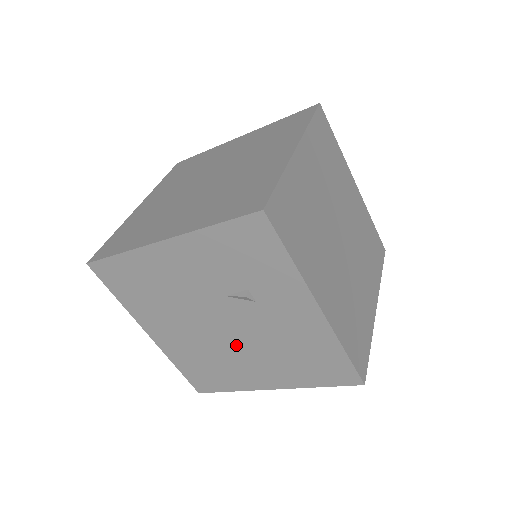
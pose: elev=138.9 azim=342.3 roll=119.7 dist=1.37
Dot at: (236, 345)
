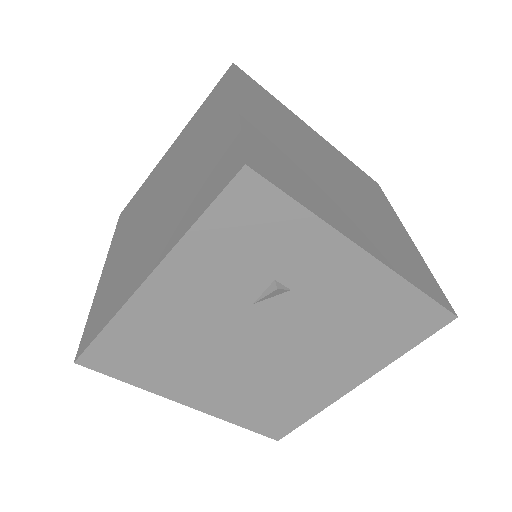
Dot at: (293, 358)
